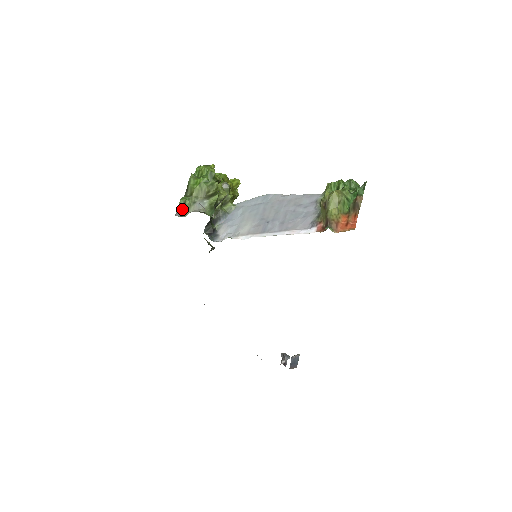
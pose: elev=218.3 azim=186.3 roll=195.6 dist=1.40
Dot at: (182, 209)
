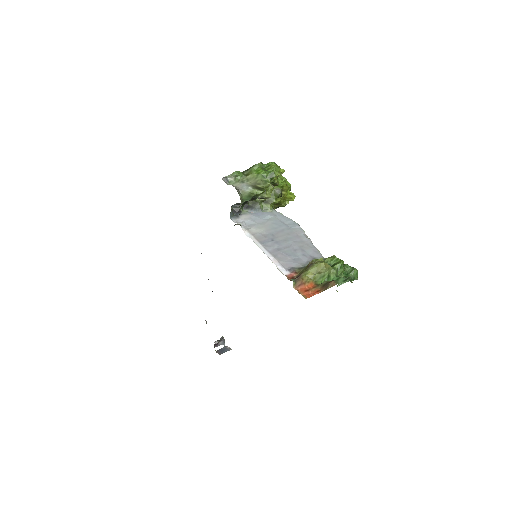
Dot at: (231, 178)
